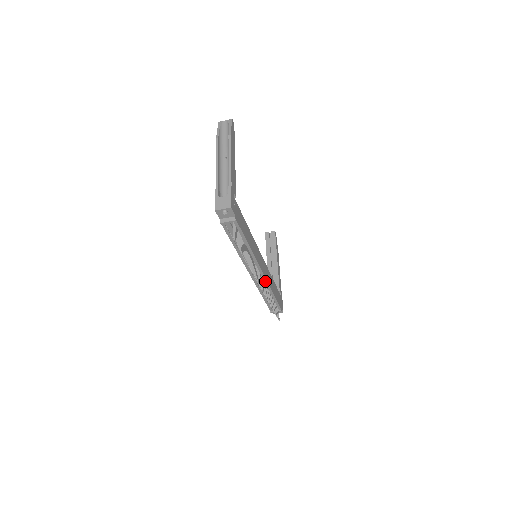
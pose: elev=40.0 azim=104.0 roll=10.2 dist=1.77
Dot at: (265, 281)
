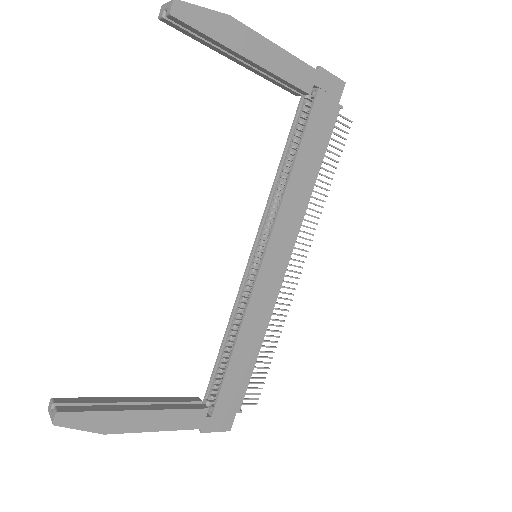
Dot at: (295, 235)
